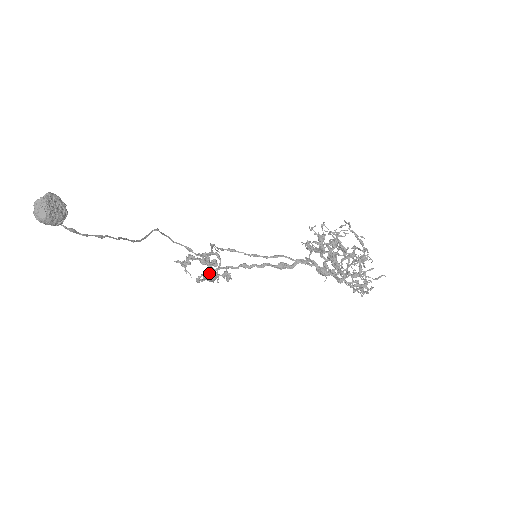
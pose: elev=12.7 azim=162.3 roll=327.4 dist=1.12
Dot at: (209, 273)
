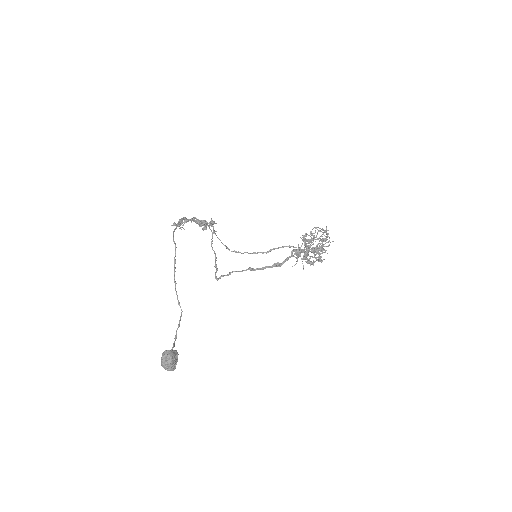
Dot at: occluded
